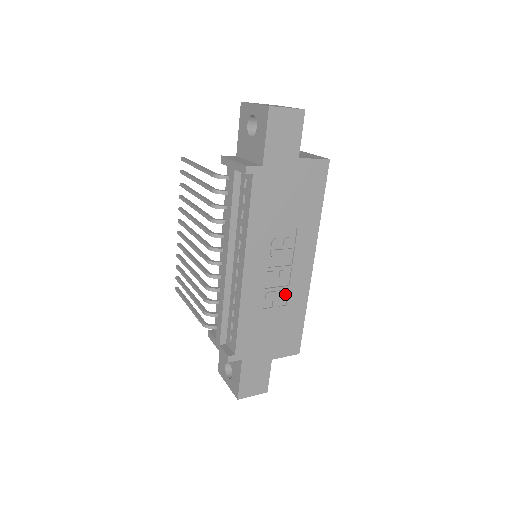
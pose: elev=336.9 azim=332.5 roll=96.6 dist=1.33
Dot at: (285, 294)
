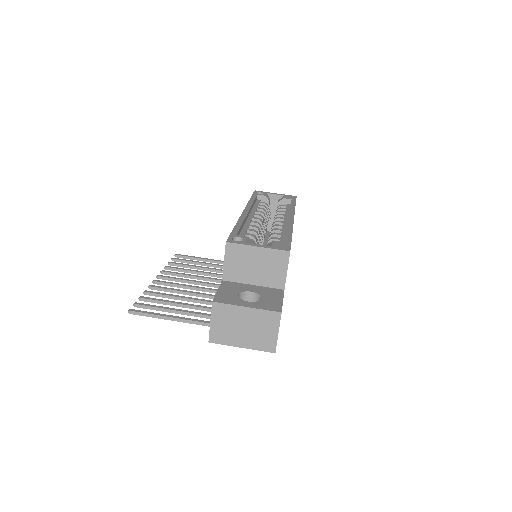
Dot at: occluded
